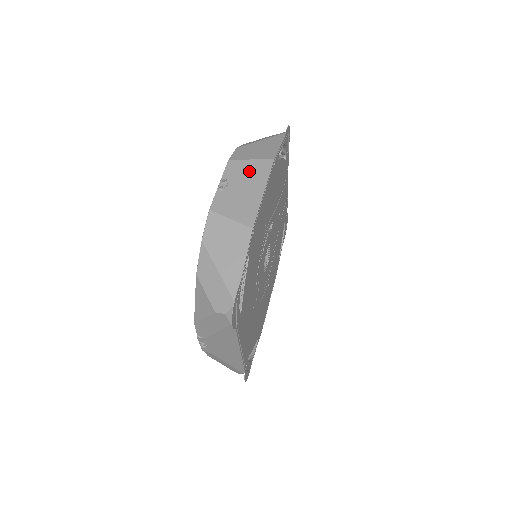
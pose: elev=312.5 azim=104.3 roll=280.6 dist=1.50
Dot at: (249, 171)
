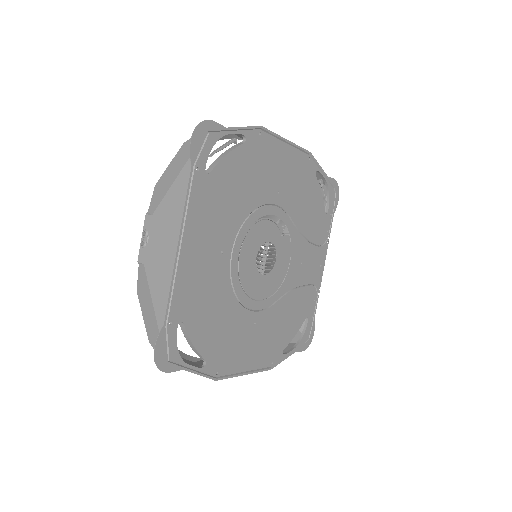
Dot at: occluded
